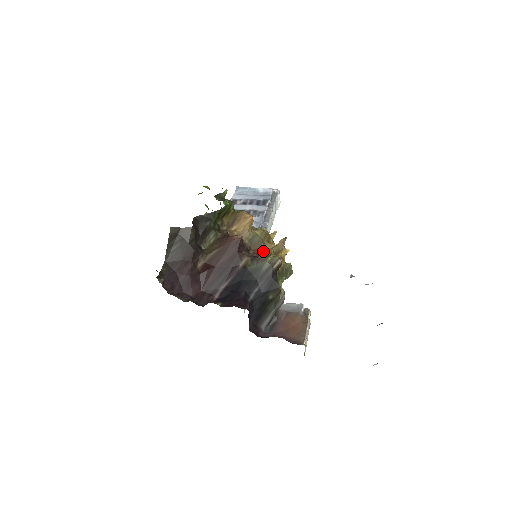
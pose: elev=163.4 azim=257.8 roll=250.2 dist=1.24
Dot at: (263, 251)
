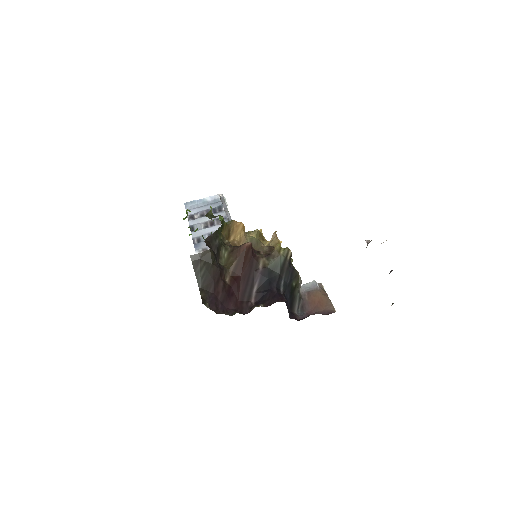
Dot at: (265, 249)
